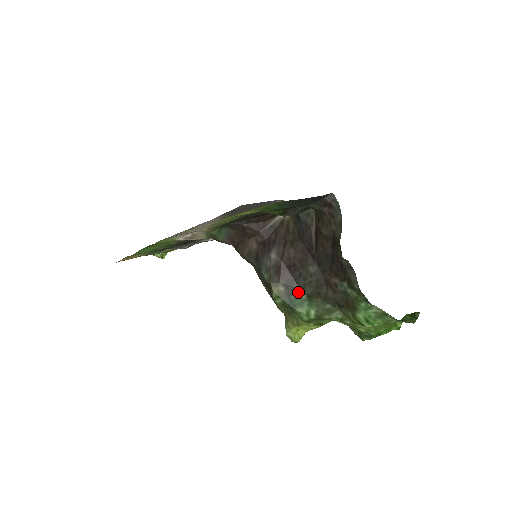
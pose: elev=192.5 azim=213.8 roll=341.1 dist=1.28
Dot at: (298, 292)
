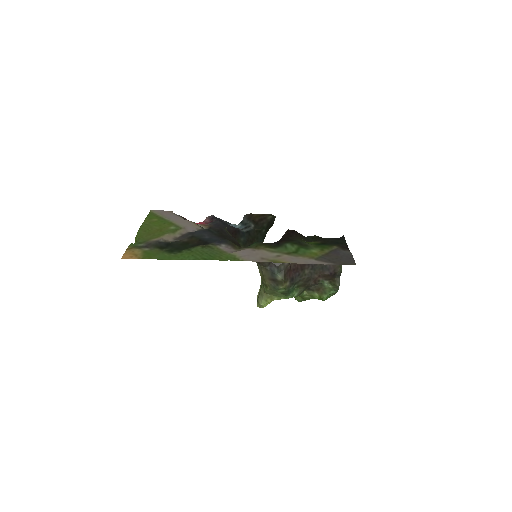
Dot at: (294, 285)
